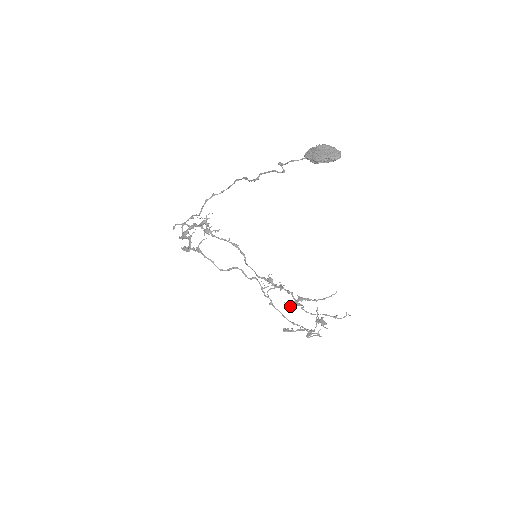
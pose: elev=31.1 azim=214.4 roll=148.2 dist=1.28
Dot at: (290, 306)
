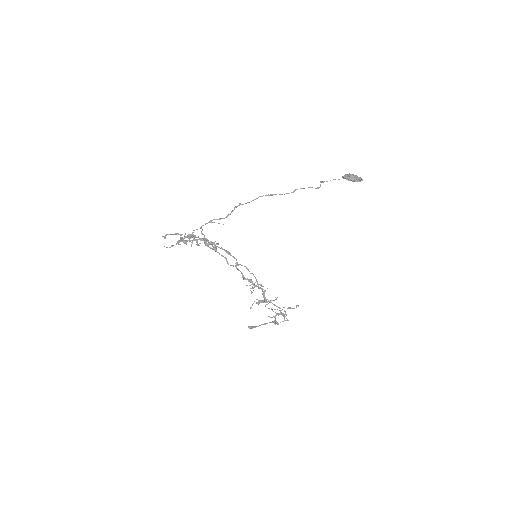
Dot at: occluded
